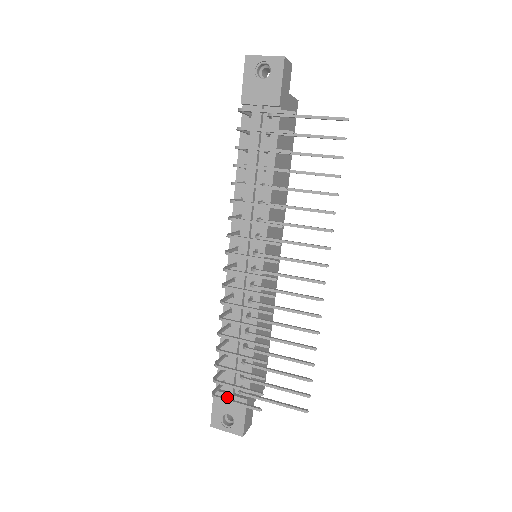
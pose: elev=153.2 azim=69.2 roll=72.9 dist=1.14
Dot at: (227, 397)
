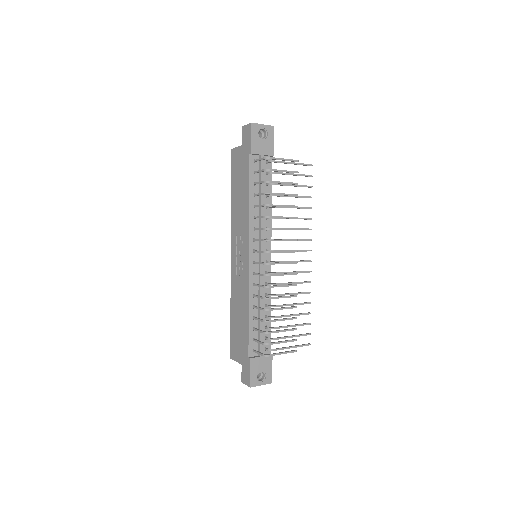
Dot at: (260, 359)
